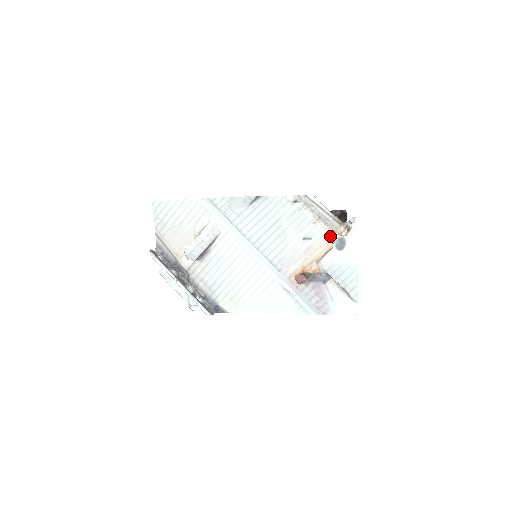
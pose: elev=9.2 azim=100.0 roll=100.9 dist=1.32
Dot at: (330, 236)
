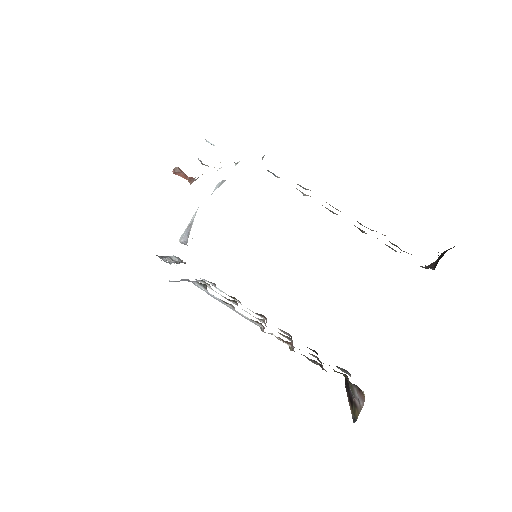
Dot at: occluded
